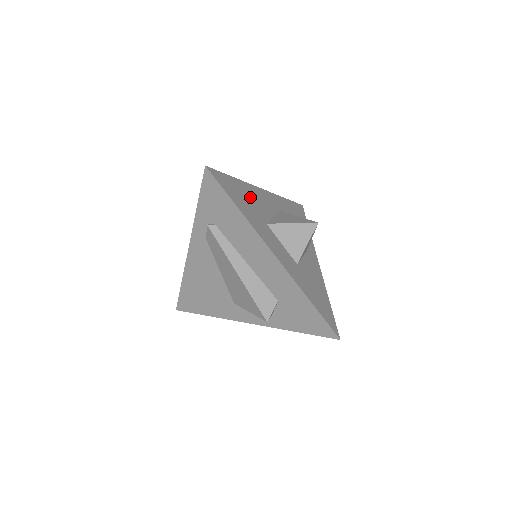
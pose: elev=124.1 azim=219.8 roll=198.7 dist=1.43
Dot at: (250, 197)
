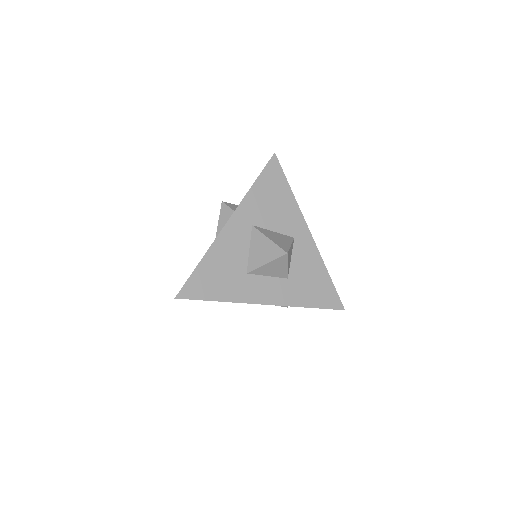
Dot at: (221, 263)
